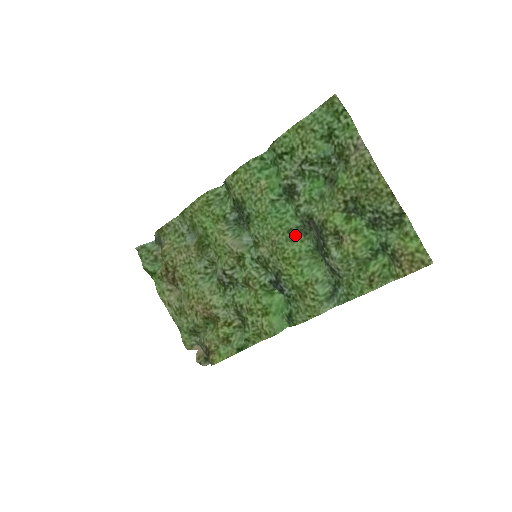
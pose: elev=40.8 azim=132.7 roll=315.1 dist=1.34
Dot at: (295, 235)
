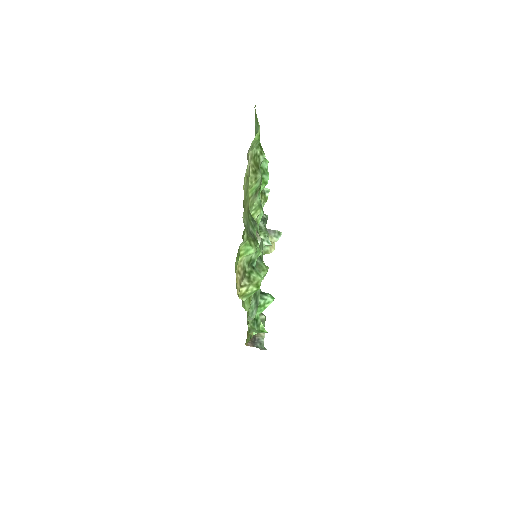
Dot at: occluded
